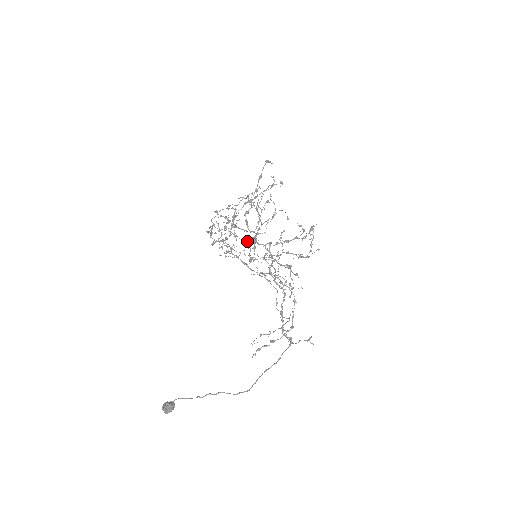
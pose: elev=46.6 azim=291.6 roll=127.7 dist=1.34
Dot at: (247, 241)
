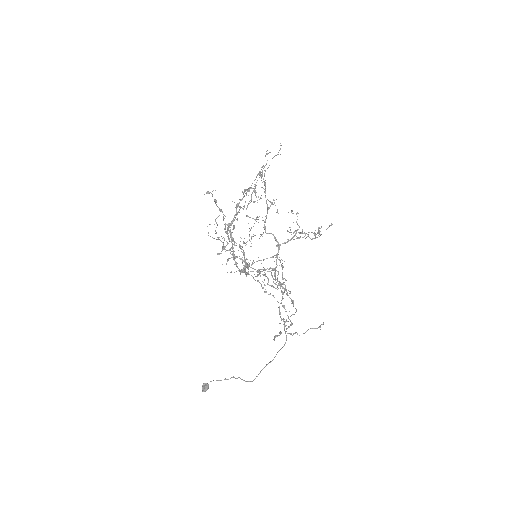
Dot at: (242, 247)
